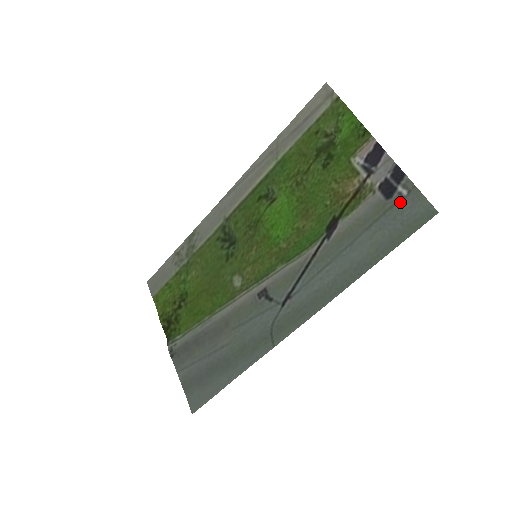
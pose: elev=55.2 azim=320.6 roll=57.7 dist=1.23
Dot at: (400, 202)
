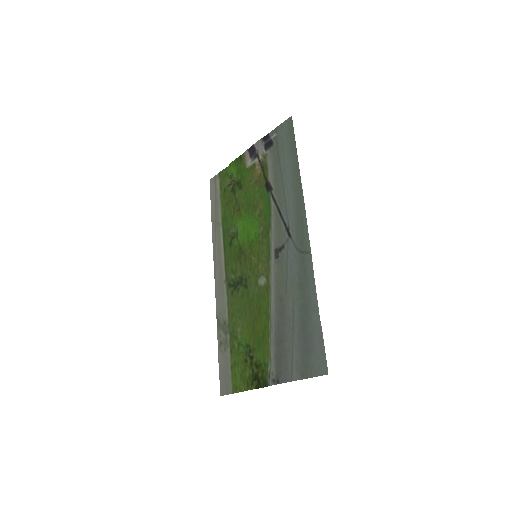
Dot at: (278, 138)
